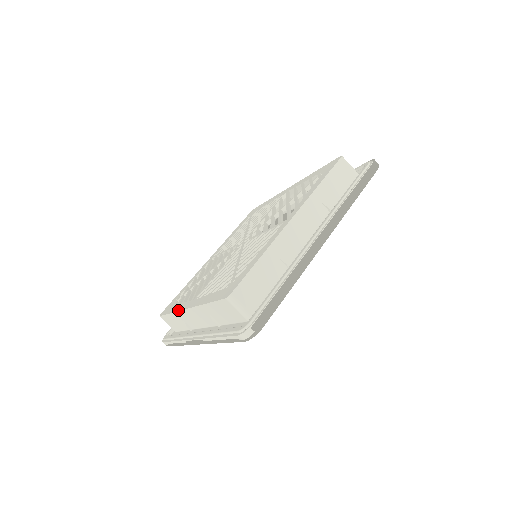
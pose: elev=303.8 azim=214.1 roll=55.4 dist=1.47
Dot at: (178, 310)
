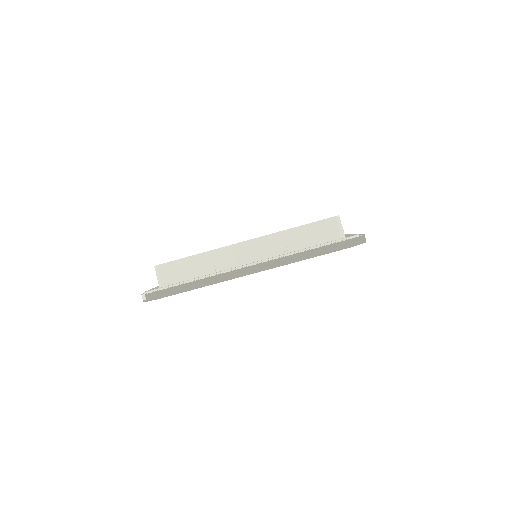
Dot at: occluded
